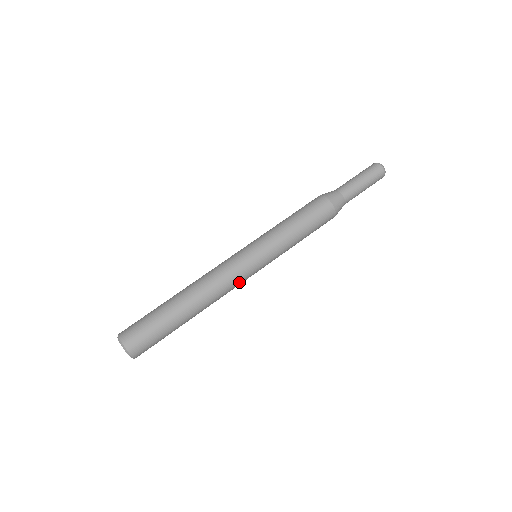
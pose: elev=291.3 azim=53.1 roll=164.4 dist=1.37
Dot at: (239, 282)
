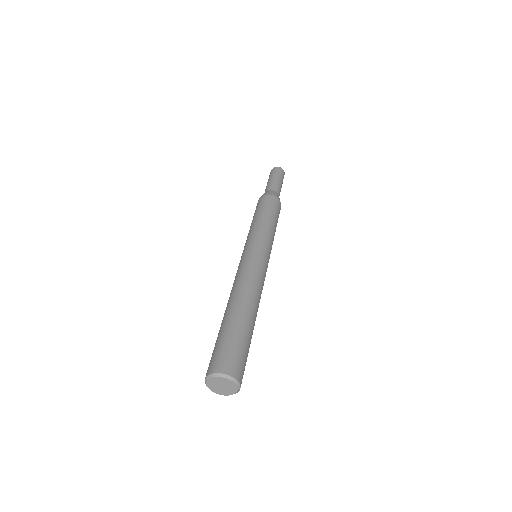
Dot at: (264, 280)
